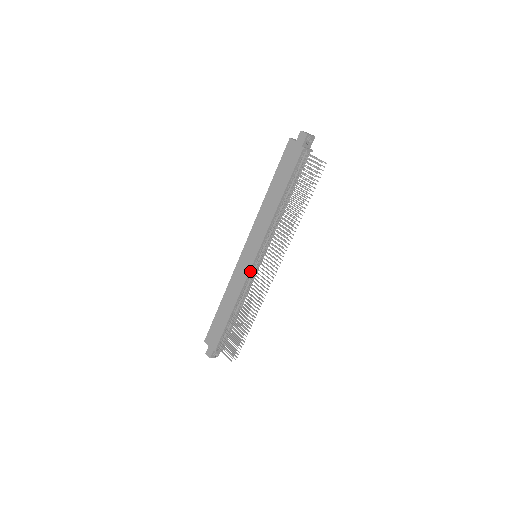
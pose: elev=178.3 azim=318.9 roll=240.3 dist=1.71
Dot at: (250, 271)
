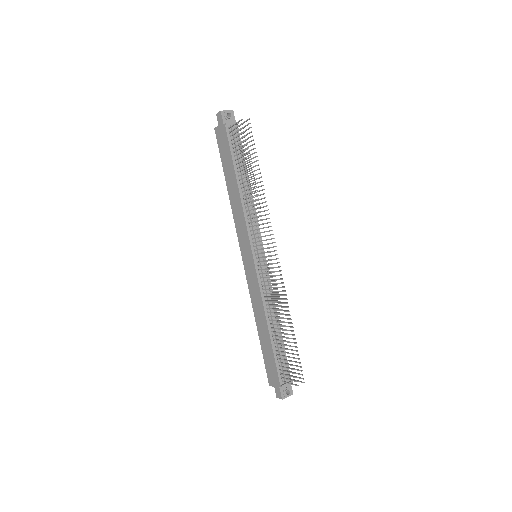
Dot at: (257, 273)
